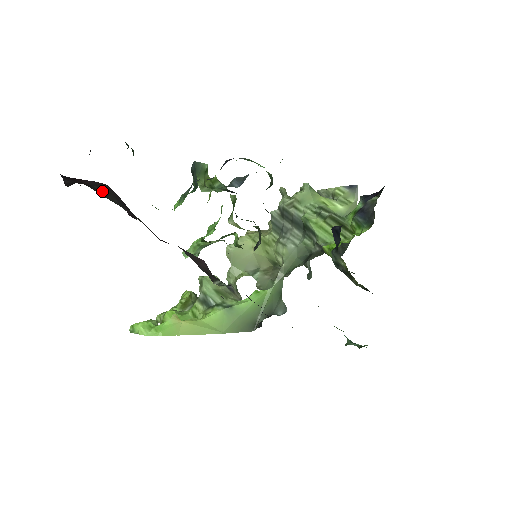
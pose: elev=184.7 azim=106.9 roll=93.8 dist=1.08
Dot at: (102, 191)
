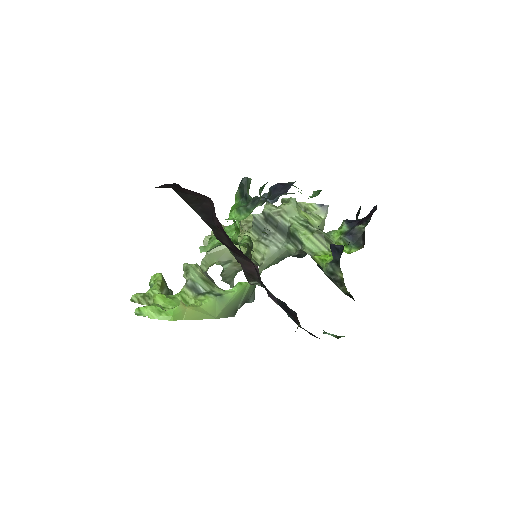
Dot at: (193, 199)
